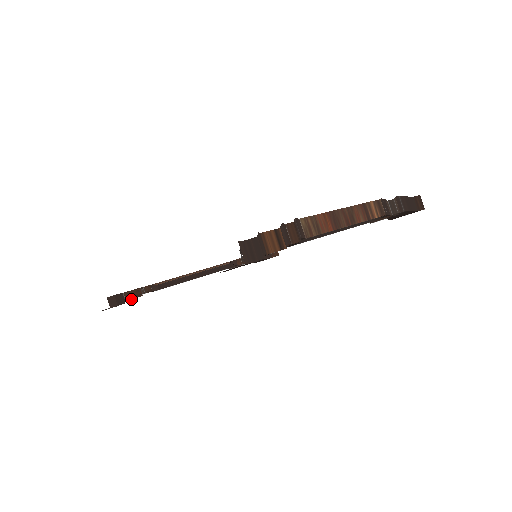
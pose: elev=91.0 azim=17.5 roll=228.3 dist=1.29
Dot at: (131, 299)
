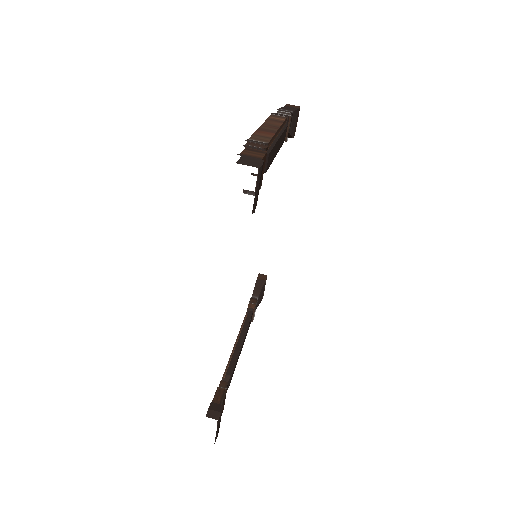
Dot at: (223, 401)
